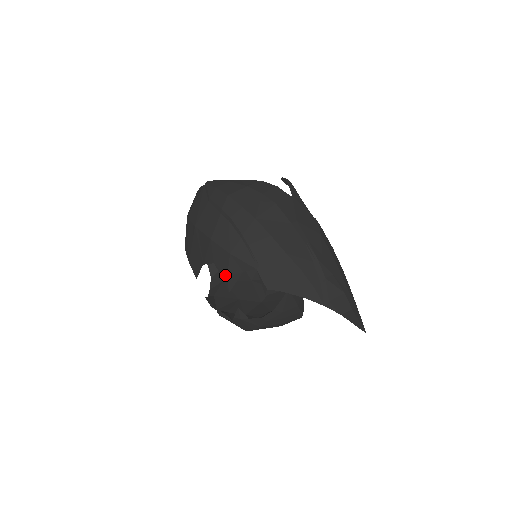
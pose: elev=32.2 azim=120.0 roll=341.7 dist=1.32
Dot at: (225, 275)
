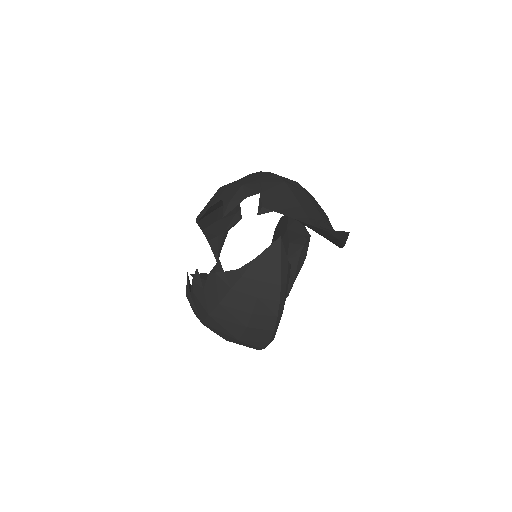
Dot at: (228, 202)
